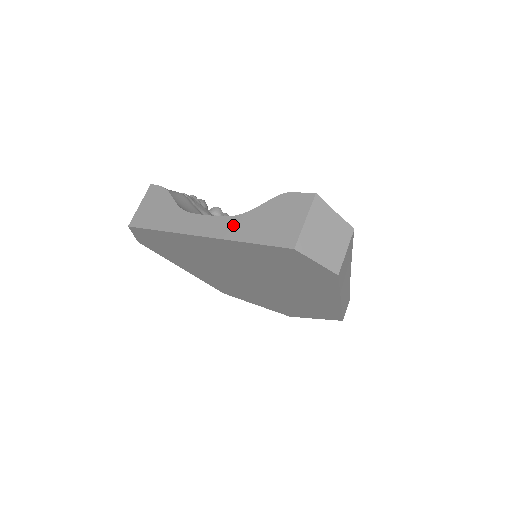
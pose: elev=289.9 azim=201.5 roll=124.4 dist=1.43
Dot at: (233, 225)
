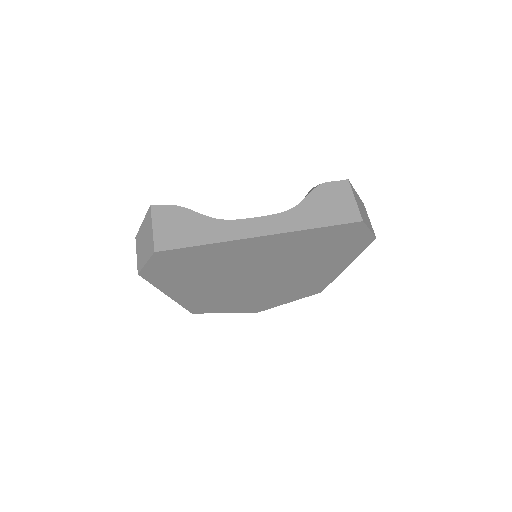
Dot at: (292, 218)
